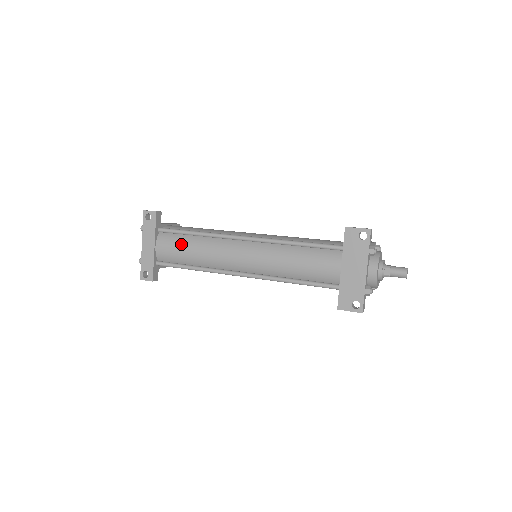
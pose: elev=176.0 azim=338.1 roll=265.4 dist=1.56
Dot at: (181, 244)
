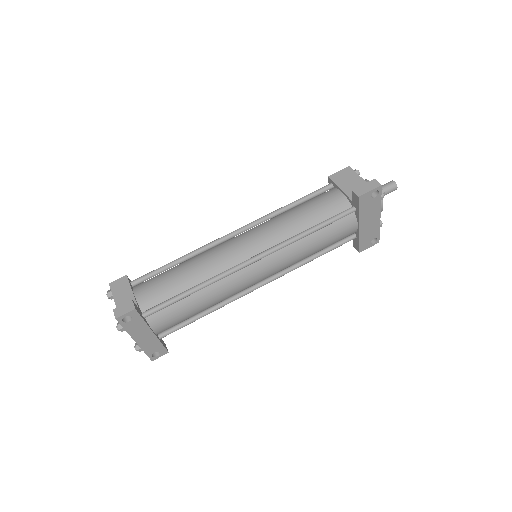
Dot at: (184, 310)
